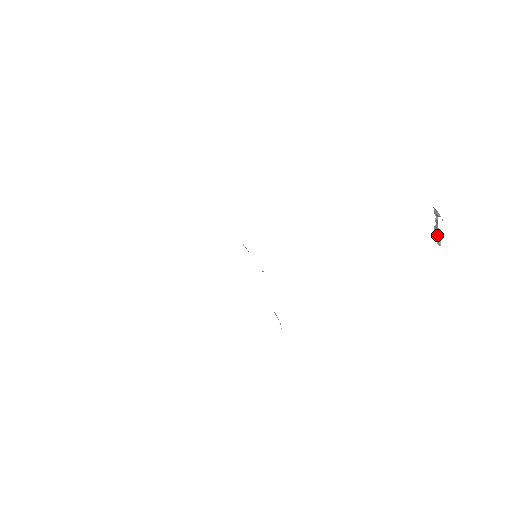
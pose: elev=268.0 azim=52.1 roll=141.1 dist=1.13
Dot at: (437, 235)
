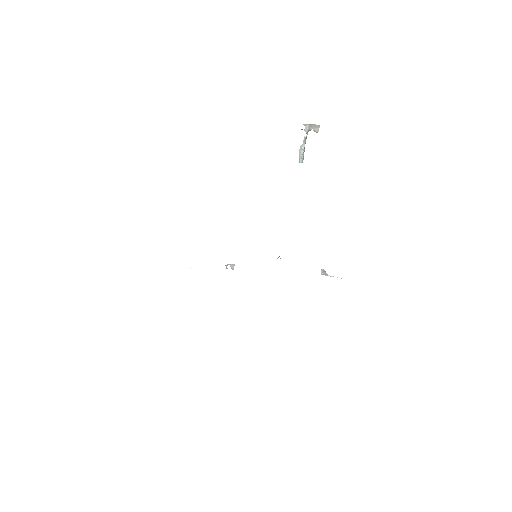
Dot at: (303, 153)
